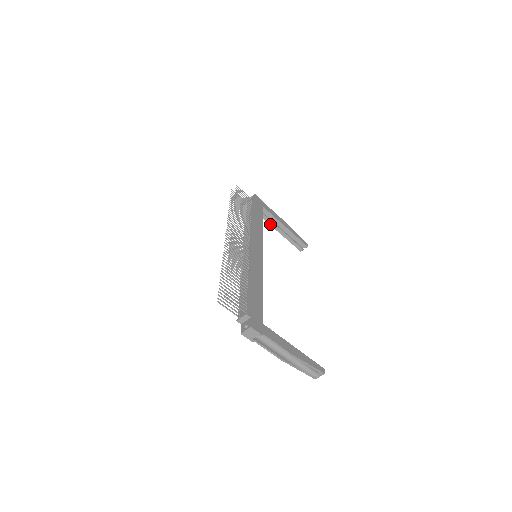
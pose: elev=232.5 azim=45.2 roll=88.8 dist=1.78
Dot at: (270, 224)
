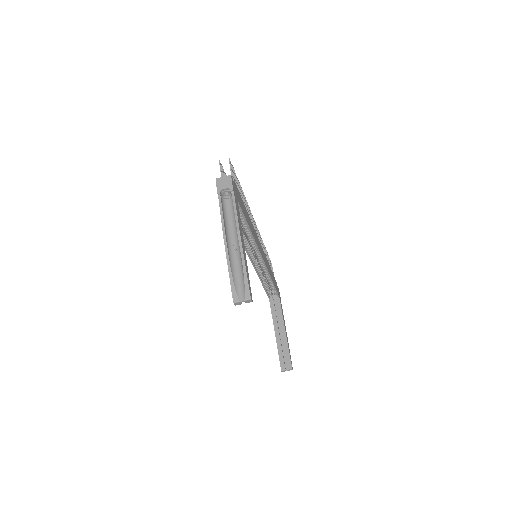
Dot at: (273, 318)
